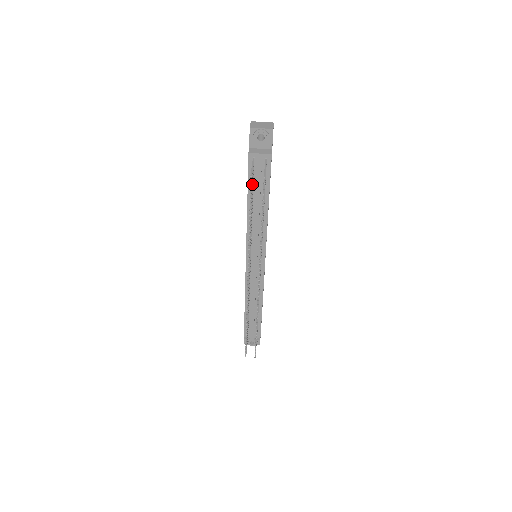
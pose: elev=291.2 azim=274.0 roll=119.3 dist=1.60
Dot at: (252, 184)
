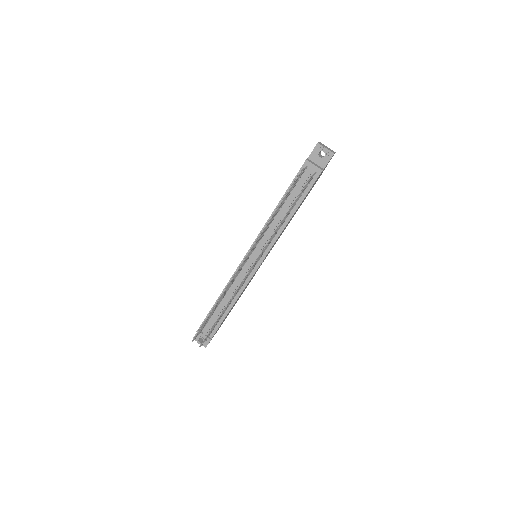
Dot at: (295, 182)
